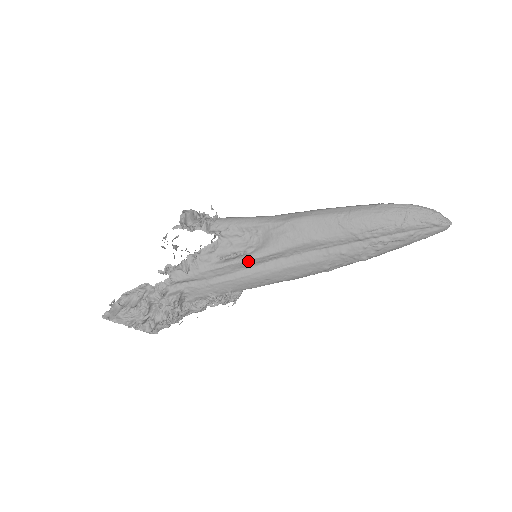
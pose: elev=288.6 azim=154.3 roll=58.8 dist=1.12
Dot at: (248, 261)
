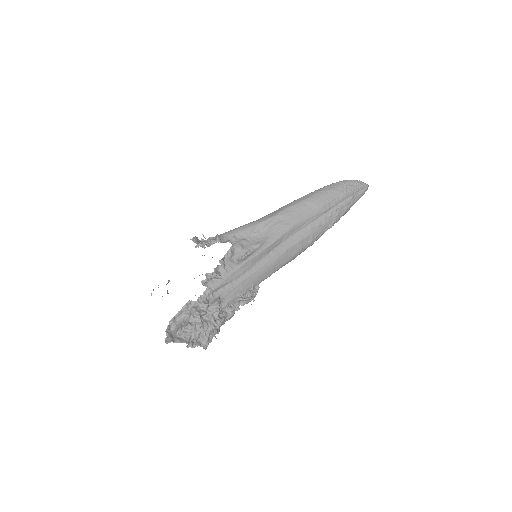
Dot at: (261, 253)
